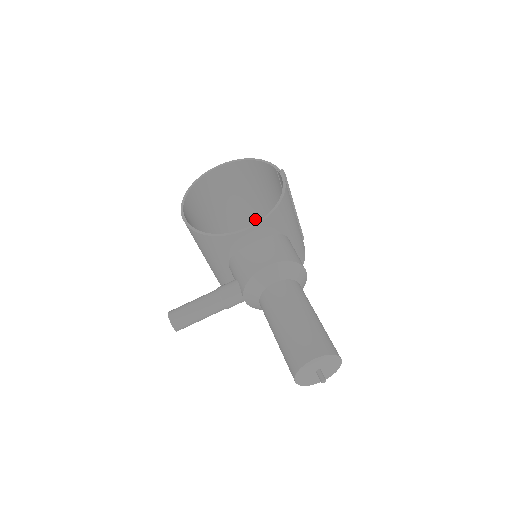
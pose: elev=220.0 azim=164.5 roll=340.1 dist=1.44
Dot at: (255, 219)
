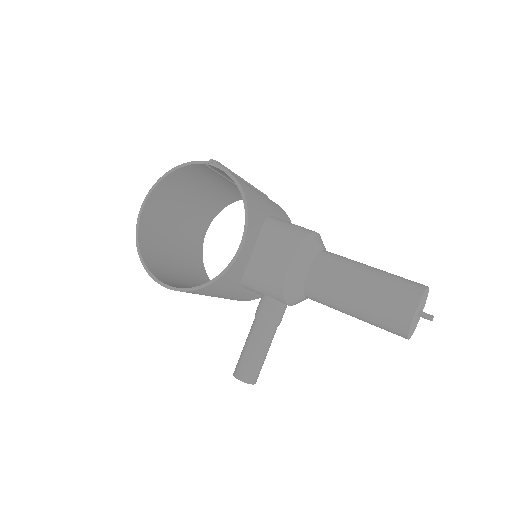
Dot at: (207, 216)
